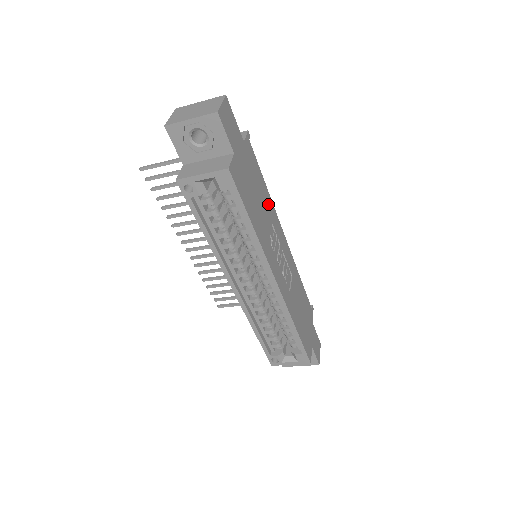
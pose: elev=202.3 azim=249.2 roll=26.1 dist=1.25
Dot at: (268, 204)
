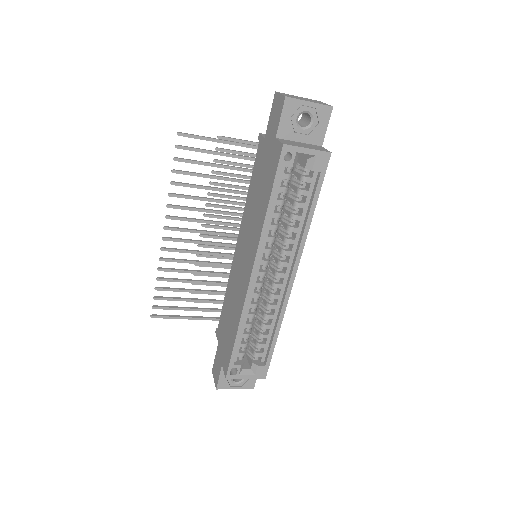
Dot at: occluded
